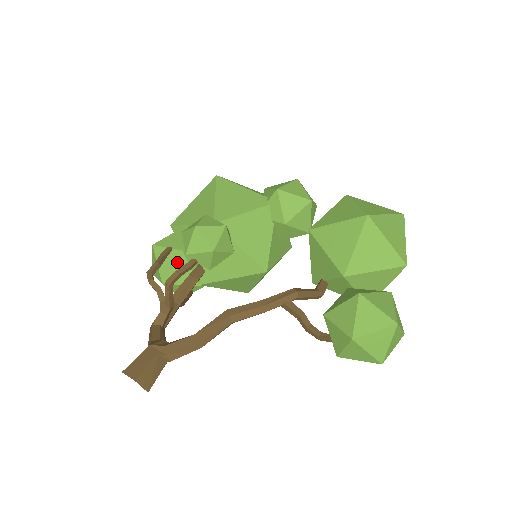
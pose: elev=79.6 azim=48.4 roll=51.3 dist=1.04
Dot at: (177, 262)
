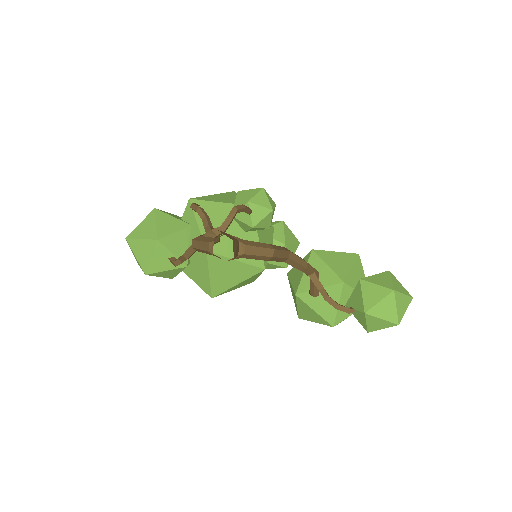
Dot at: (181, 229)
